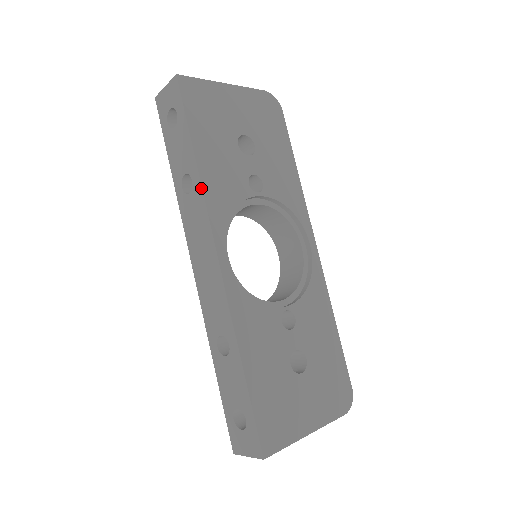
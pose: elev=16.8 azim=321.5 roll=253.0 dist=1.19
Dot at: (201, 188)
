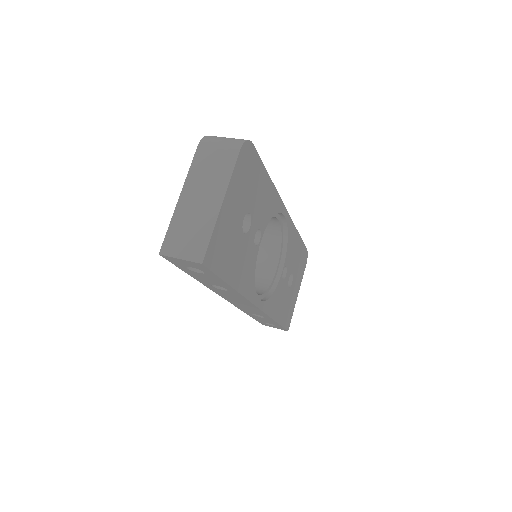
Dot at: (240, 295)
